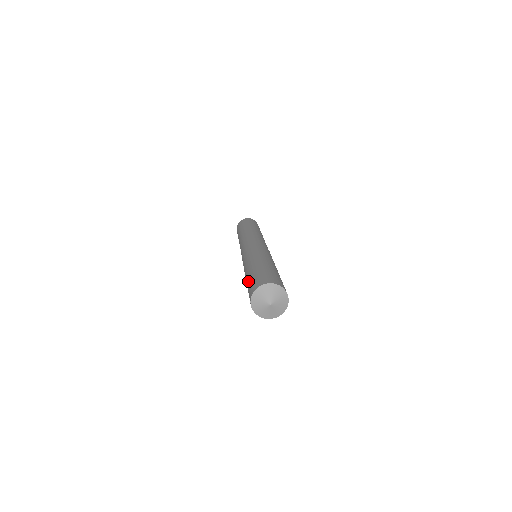
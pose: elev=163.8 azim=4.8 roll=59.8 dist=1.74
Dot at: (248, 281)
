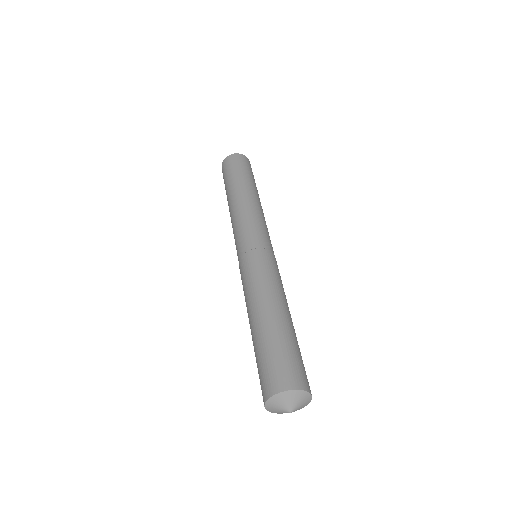
Dot at: (257, 352)
